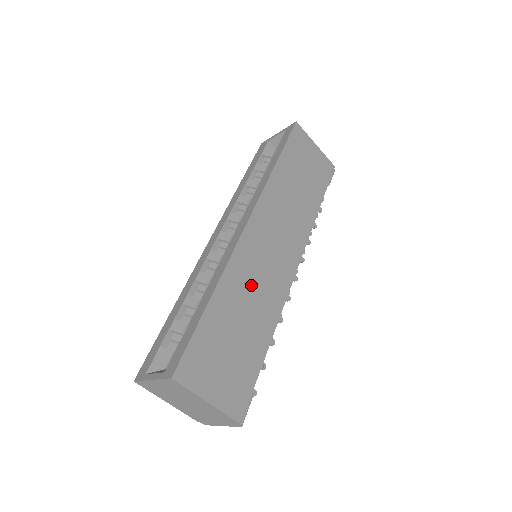
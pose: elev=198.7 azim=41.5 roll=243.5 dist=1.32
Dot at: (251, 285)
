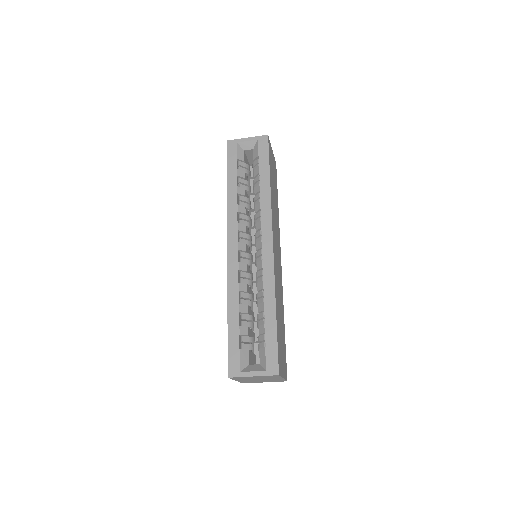
Dot at: (278, 289)
